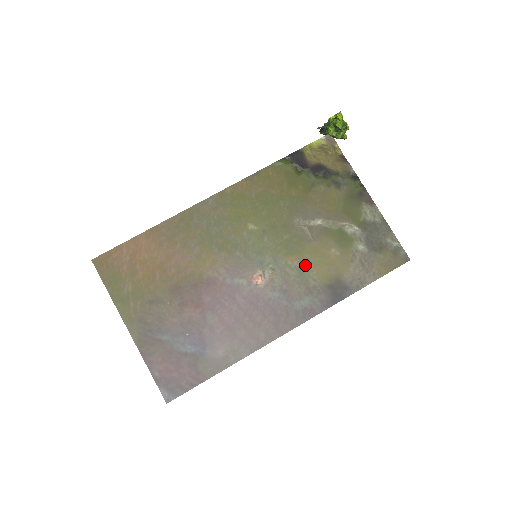
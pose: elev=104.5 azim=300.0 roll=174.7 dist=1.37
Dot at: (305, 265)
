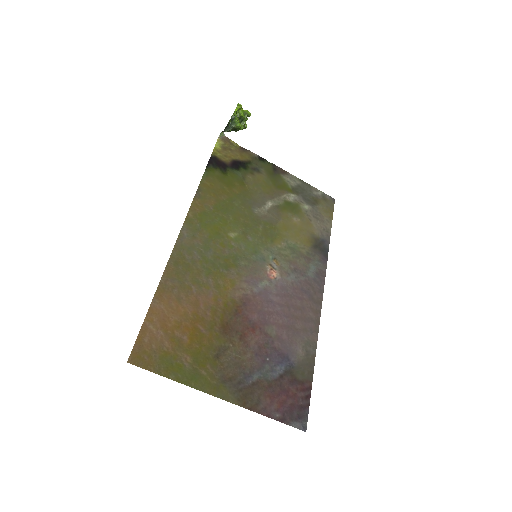
Dot at: (289, 241)
